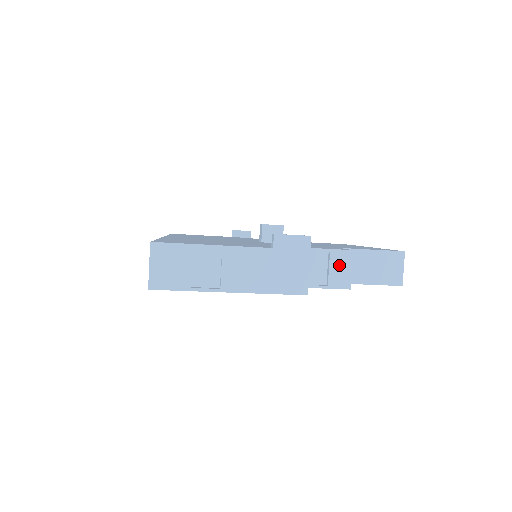
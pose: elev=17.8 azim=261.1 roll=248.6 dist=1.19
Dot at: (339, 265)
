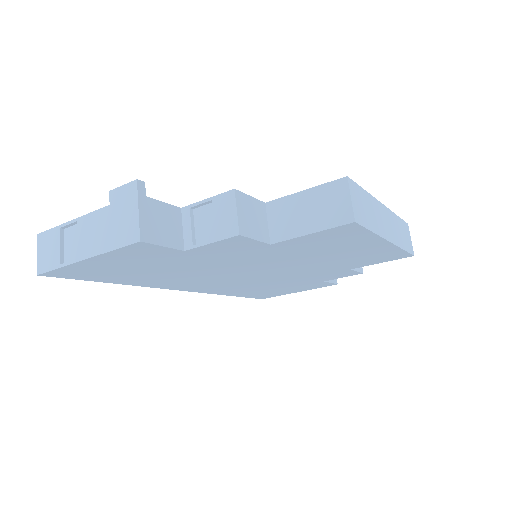
Dot at: (223, 211)
